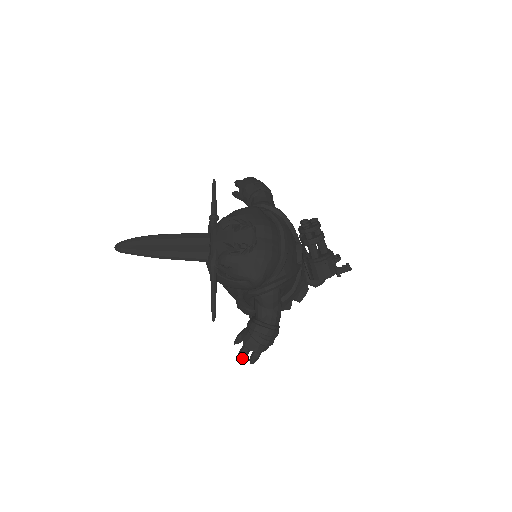
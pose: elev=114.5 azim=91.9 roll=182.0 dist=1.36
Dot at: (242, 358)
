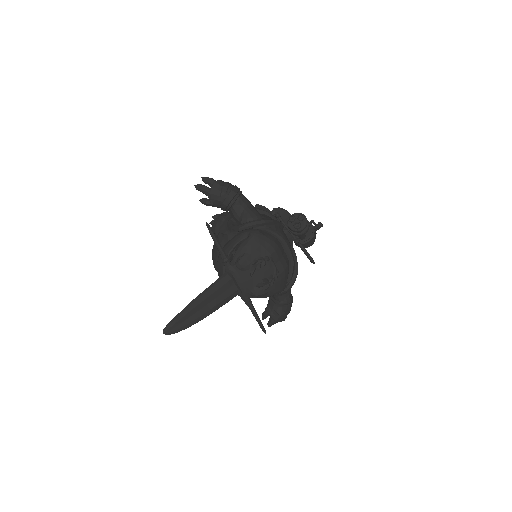
Dot at: occluded
